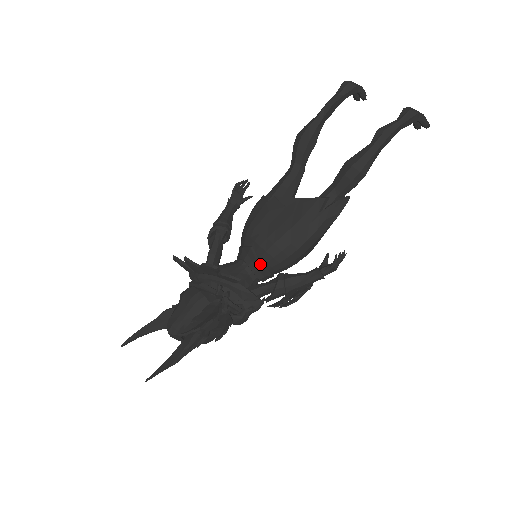
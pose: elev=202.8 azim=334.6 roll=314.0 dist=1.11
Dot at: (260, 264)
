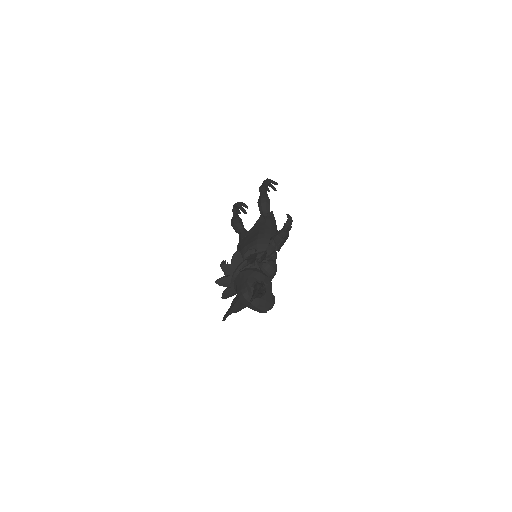
Dot at: (260, 251)
